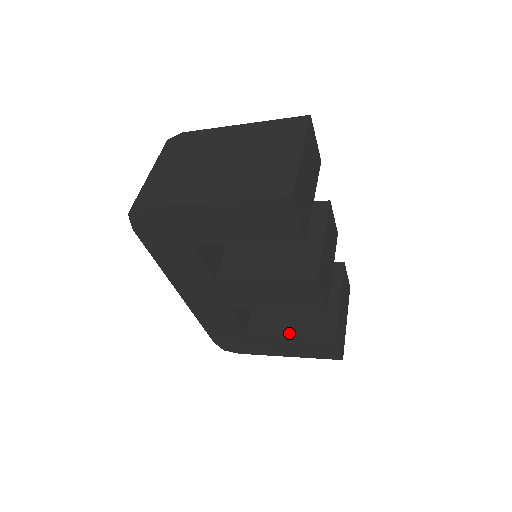
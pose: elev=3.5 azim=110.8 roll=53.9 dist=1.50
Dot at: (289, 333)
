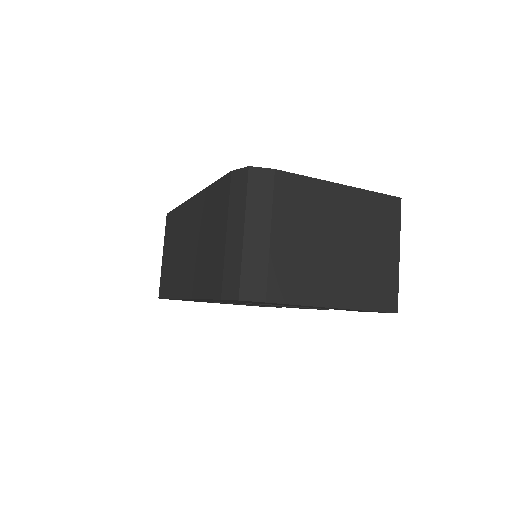
Dot at: occluded
